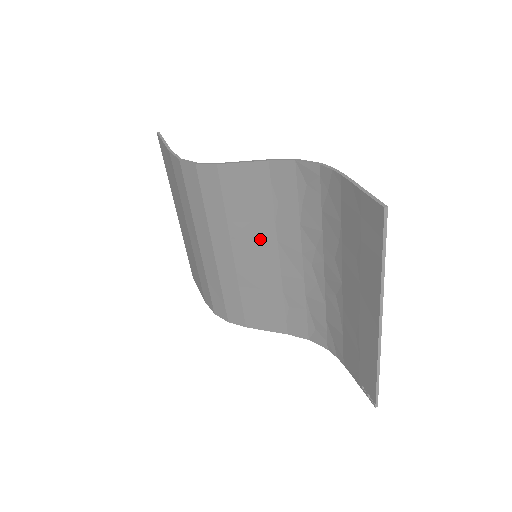
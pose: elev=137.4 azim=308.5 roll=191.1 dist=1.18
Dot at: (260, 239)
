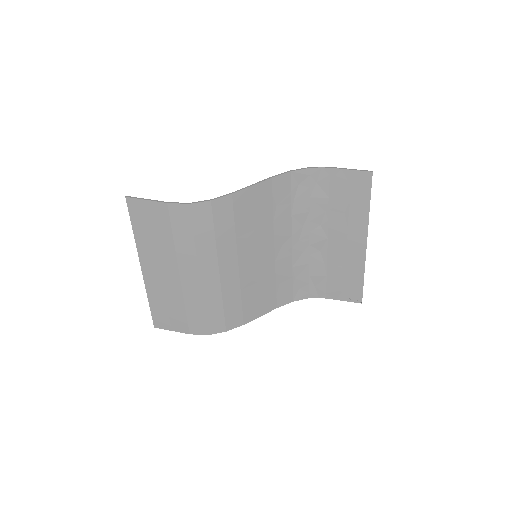
Dot at: (261, 240)
